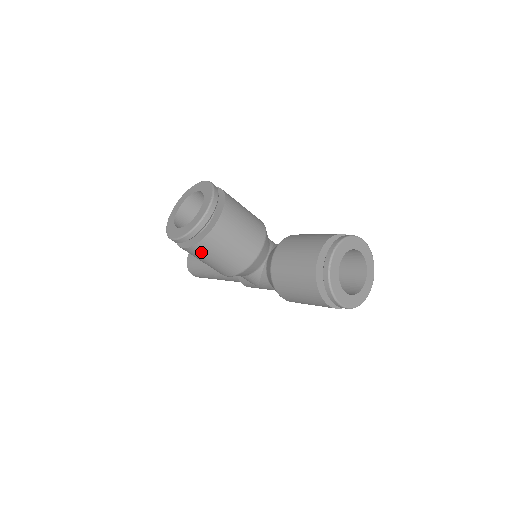
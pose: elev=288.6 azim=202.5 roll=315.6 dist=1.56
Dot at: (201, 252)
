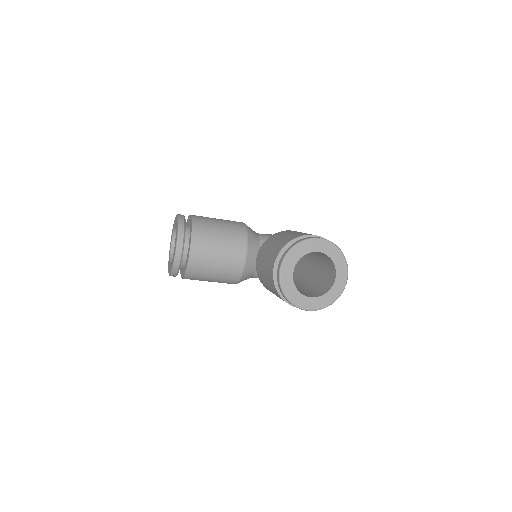
Dot at: (194, 279)
